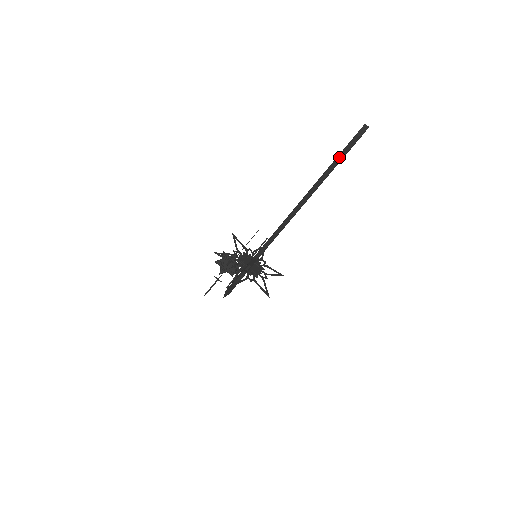
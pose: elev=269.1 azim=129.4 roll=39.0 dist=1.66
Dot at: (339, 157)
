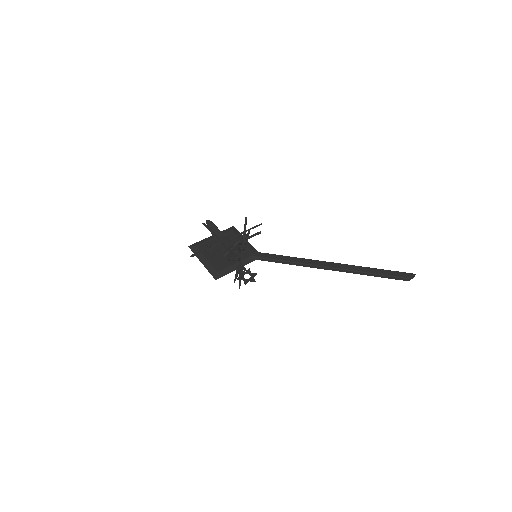
Dot at: (386, 276)
